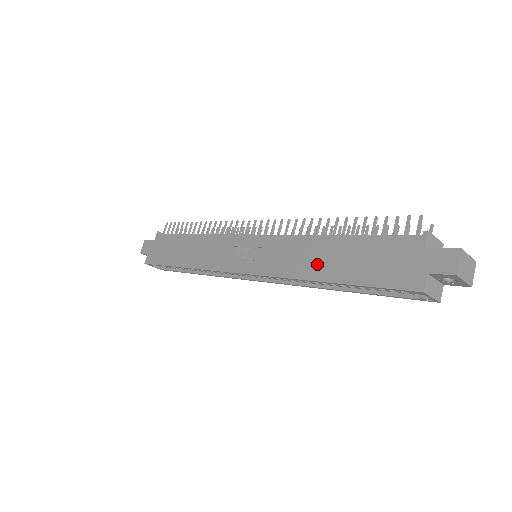
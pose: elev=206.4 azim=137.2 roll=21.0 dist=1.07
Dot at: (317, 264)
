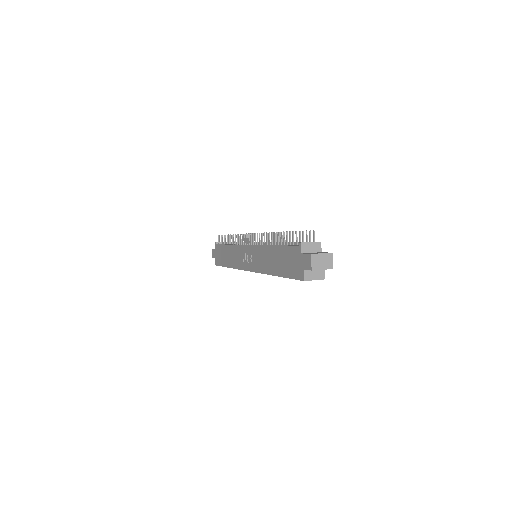
Dot at: (271, 265)
